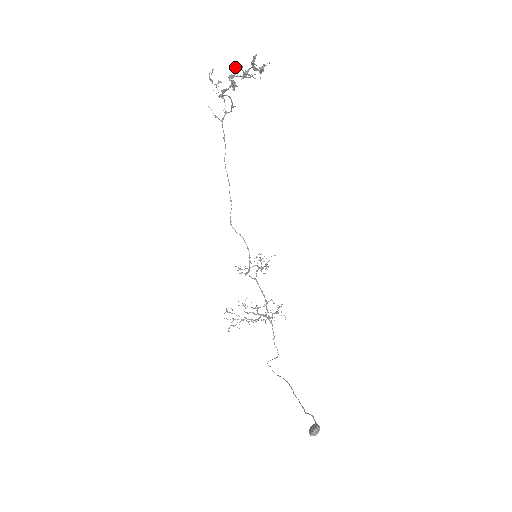
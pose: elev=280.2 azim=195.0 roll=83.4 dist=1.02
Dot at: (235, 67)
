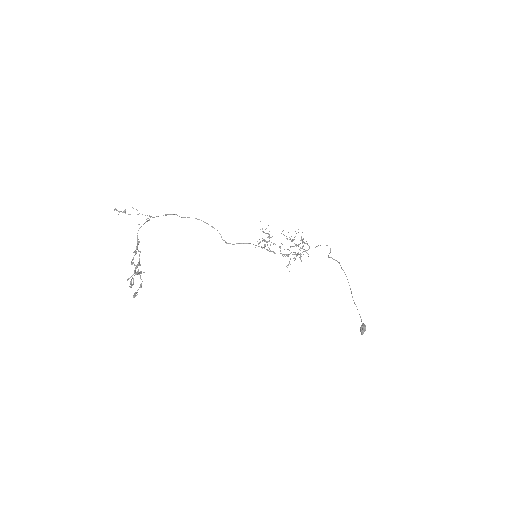
Dot at: occluded
